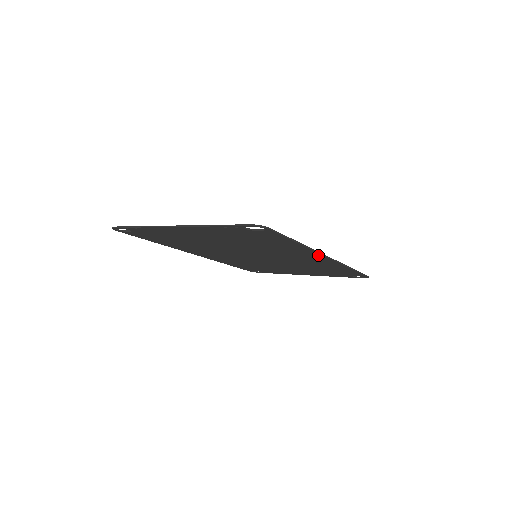
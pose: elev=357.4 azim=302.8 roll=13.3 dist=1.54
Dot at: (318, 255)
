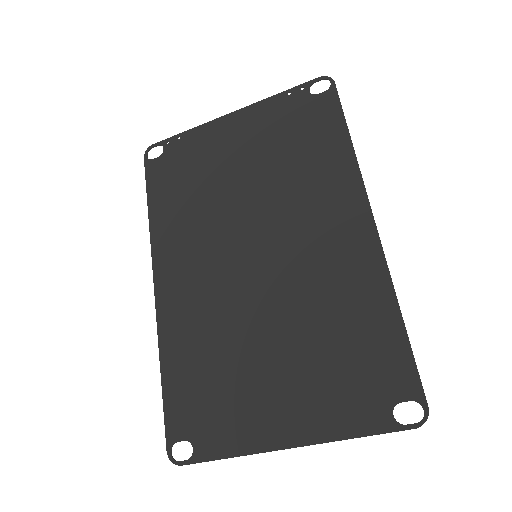
Dot at: (360, 202)
